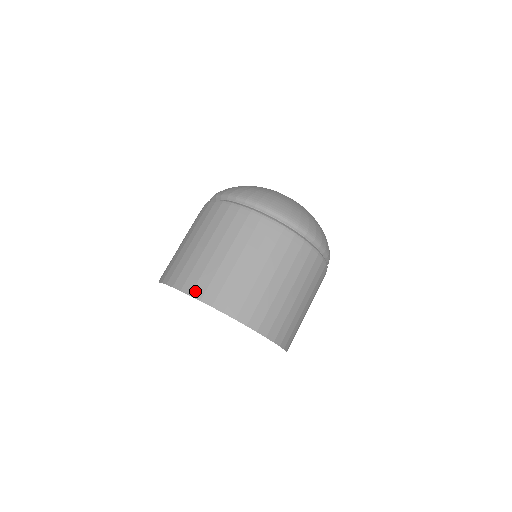
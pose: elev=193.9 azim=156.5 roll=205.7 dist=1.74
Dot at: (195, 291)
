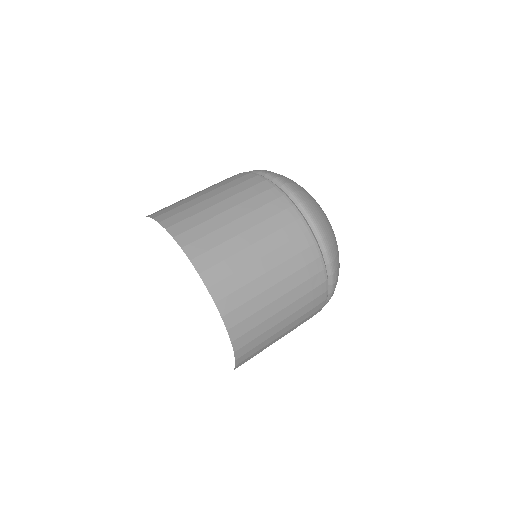
Dot at: (166, 221)
